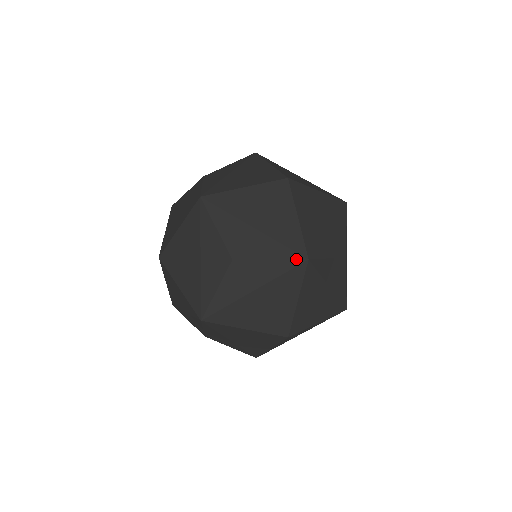
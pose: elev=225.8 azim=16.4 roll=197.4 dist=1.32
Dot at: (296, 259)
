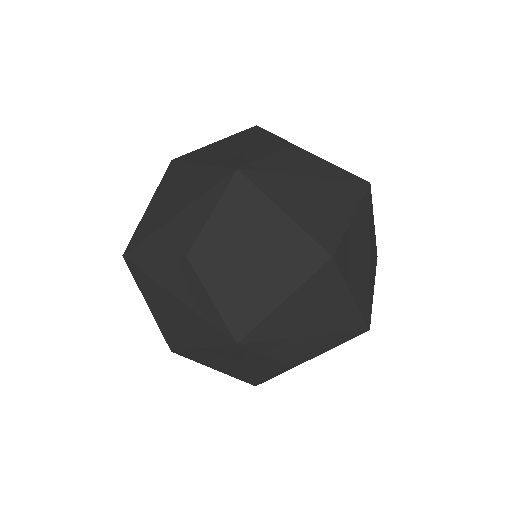
Dot at: (228, 183)
